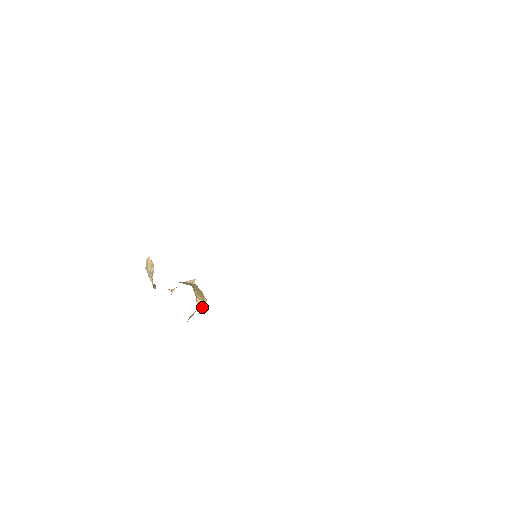
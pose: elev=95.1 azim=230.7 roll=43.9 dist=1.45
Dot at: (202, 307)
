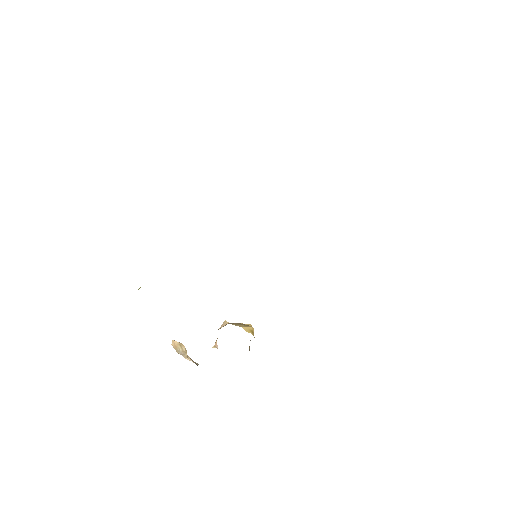
Dot at: (252, 331)
